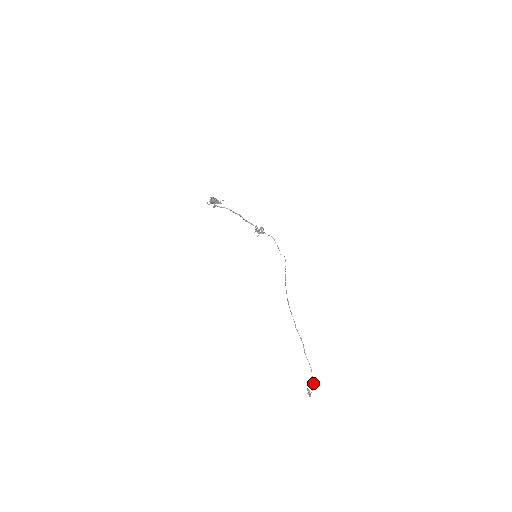
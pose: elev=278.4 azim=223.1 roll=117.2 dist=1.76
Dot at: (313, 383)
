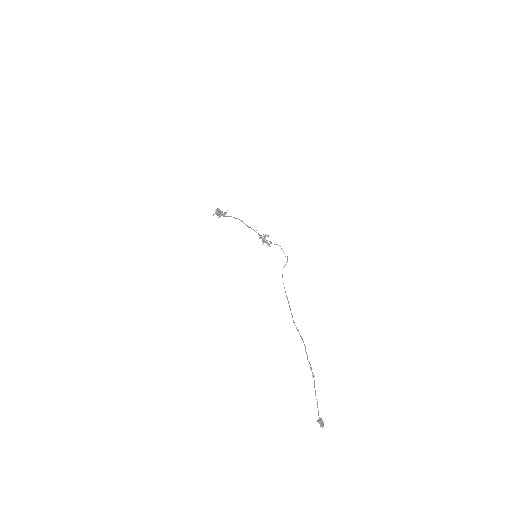
Dot at: (315, 392)
